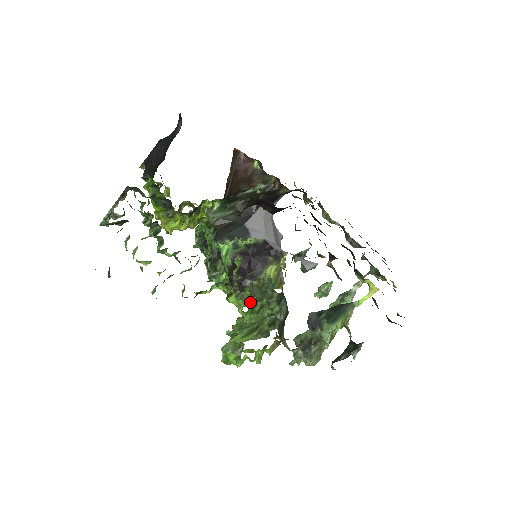
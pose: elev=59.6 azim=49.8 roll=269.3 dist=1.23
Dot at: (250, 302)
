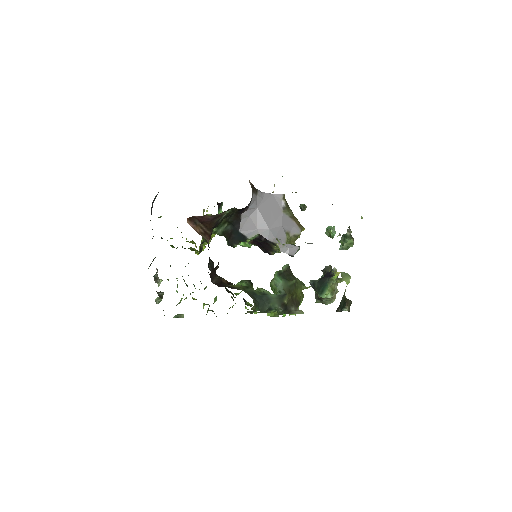
Dot at: occluded
